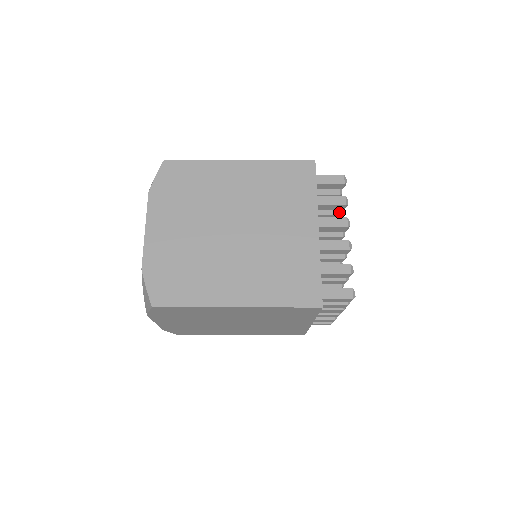
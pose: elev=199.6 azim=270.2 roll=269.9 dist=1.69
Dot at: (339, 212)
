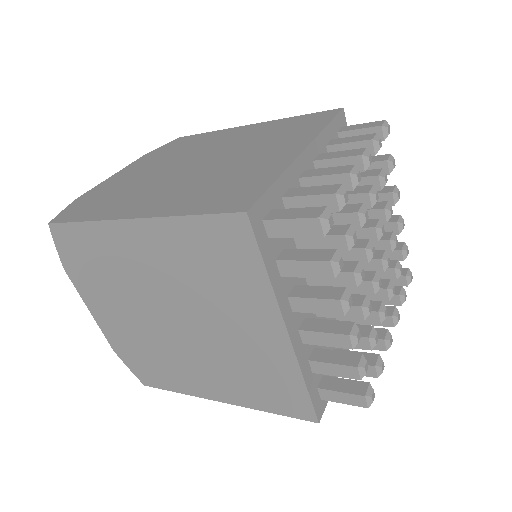
Dot at: (376, 173)
